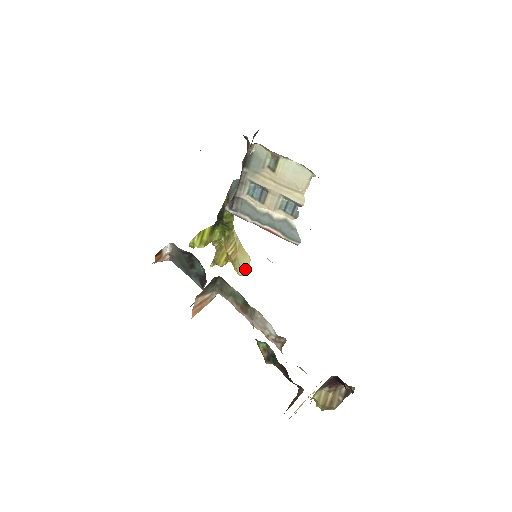
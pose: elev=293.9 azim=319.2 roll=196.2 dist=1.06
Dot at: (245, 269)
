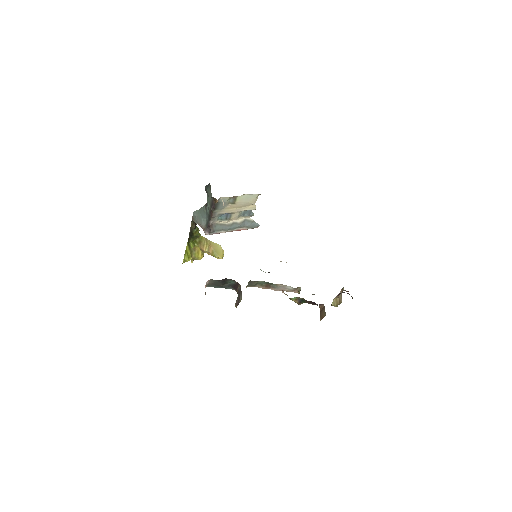
Dot at: (222, 254)
